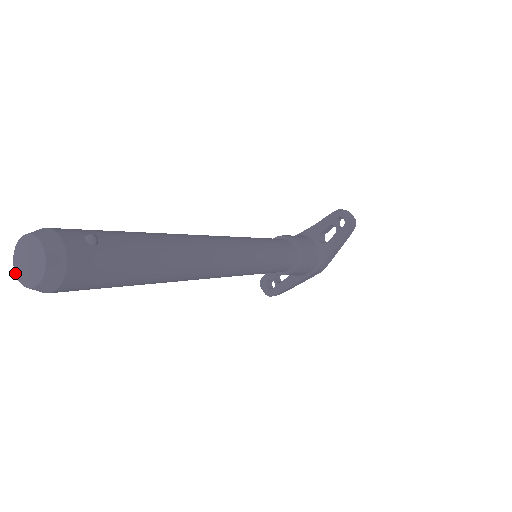
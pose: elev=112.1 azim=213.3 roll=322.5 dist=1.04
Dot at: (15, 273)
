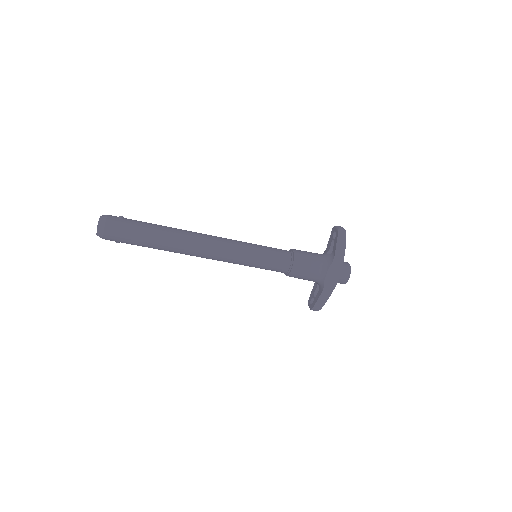
Dot at: occluded
